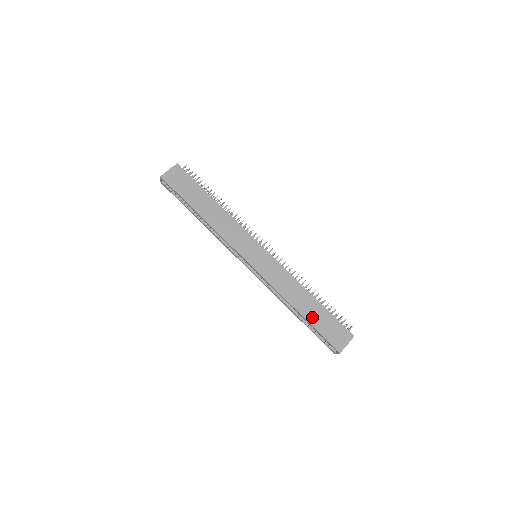
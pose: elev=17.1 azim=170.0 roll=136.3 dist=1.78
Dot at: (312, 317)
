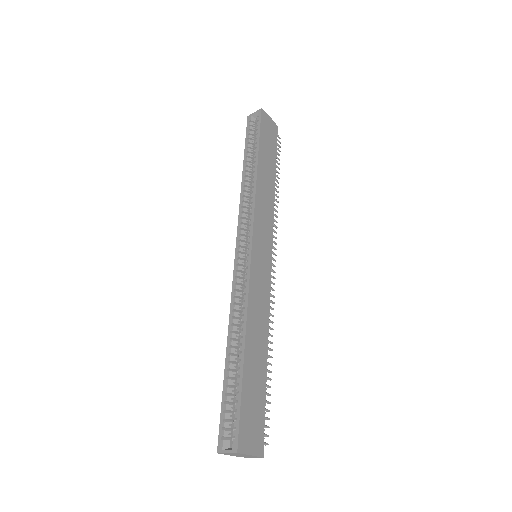
Dot at: (250, 372)
